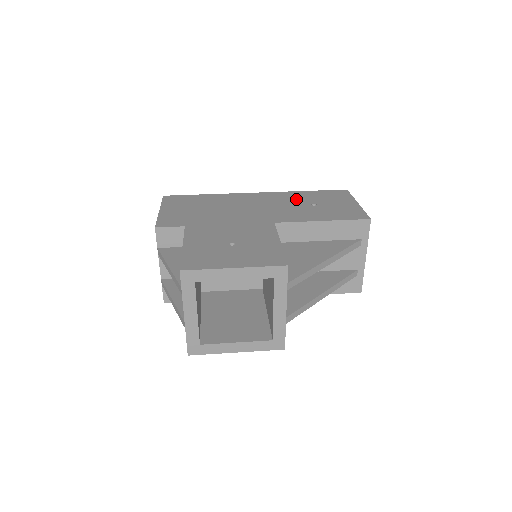
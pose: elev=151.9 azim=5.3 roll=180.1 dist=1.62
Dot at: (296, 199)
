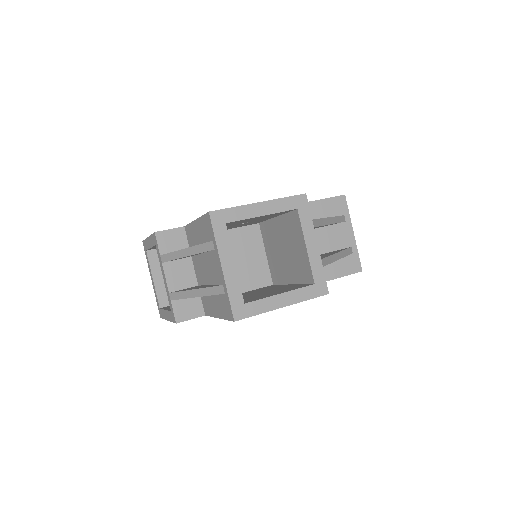
Dot at: occluded
